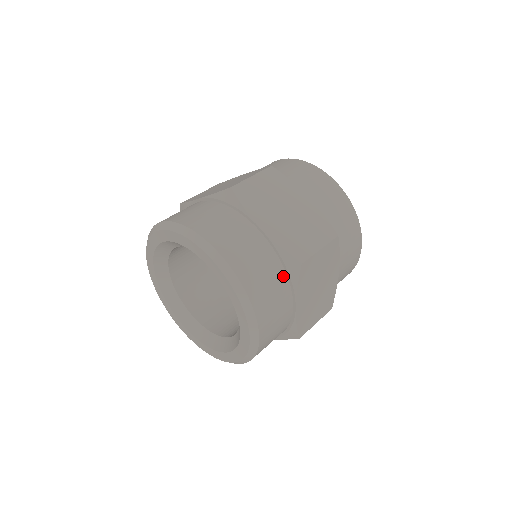
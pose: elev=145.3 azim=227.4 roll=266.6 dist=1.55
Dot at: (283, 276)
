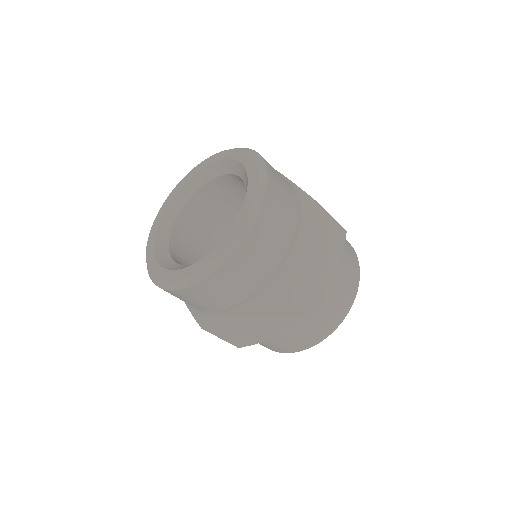
Dot at: (296, 206)
